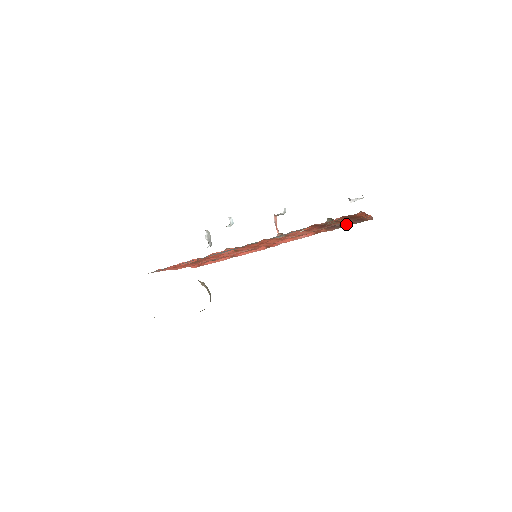
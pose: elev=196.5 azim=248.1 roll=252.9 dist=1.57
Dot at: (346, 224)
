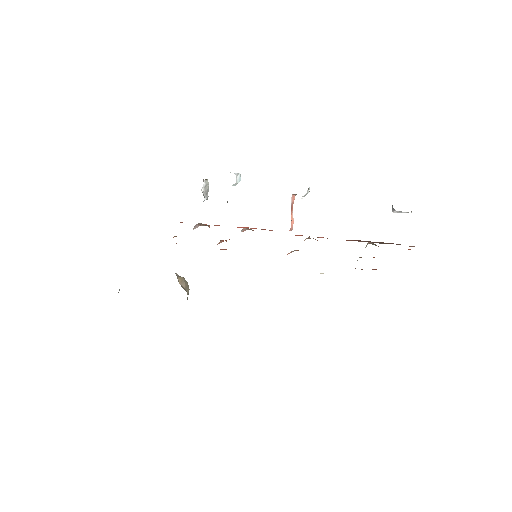
Dot at: (379, 242)
